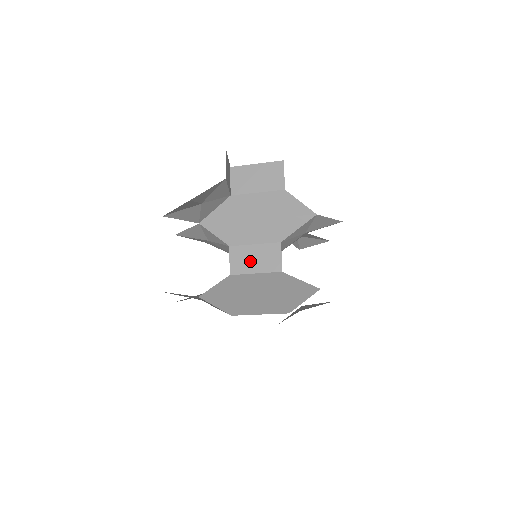
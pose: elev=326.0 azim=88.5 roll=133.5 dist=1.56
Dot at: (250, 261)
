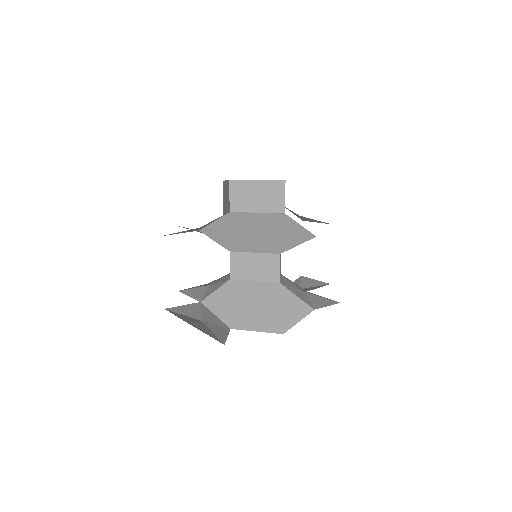
Dot at: (249, 269)
